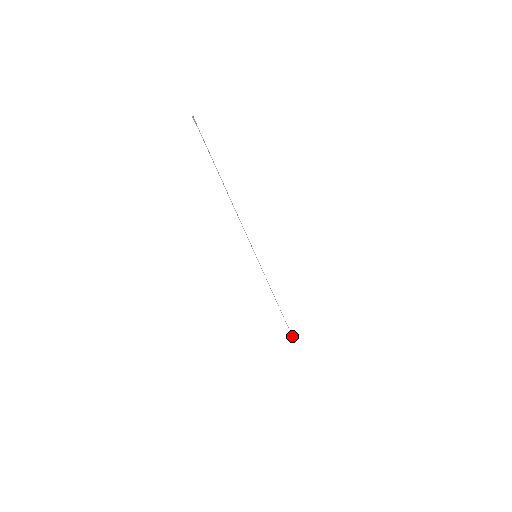
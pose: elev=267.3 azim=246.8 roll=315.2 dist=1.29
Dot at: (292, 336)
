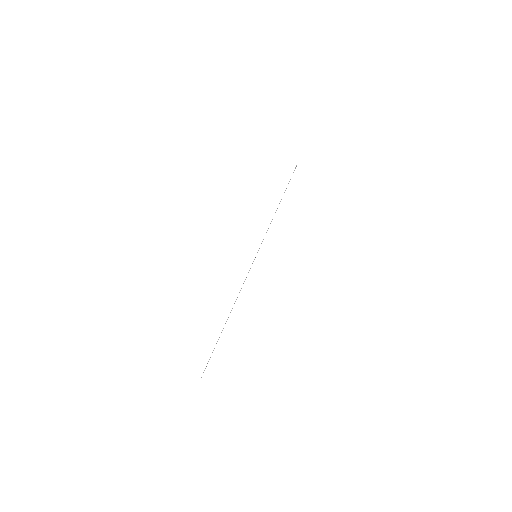
Dot at: (205, 368)
